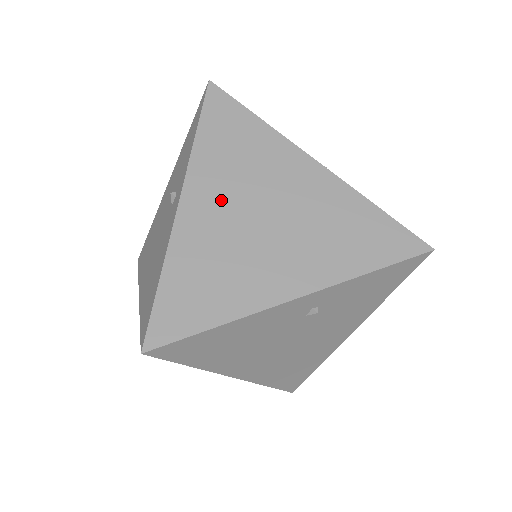
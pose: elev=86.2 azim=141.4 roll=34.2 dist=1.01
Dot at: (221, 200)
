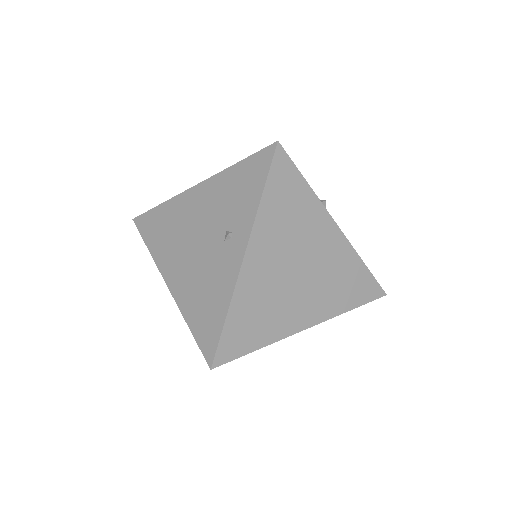
Dot at: (273, 256)
